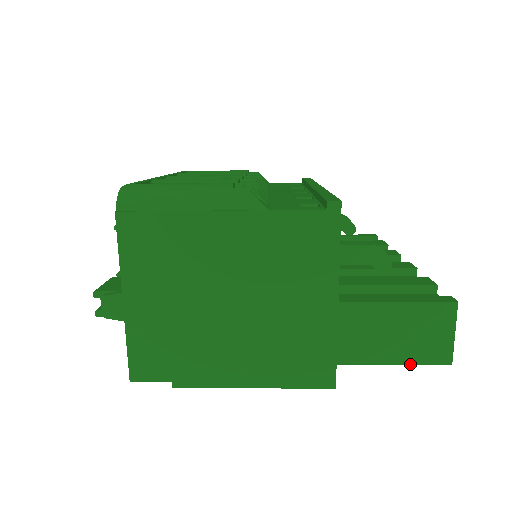
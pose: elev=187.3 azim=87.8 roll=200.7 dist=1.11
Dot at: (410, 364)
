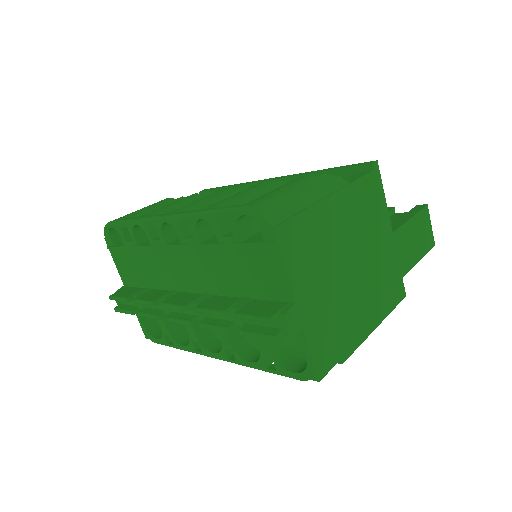
Dot at: occluded
